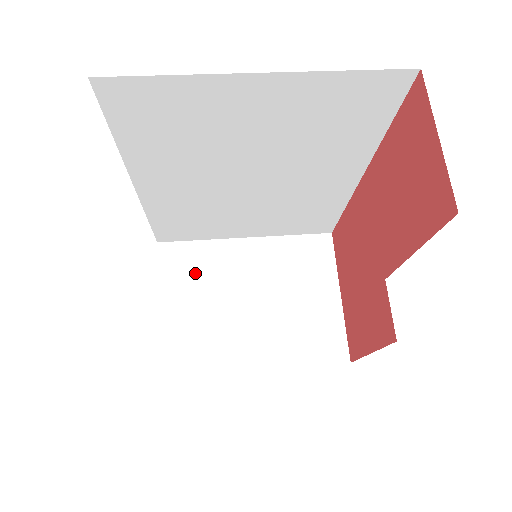
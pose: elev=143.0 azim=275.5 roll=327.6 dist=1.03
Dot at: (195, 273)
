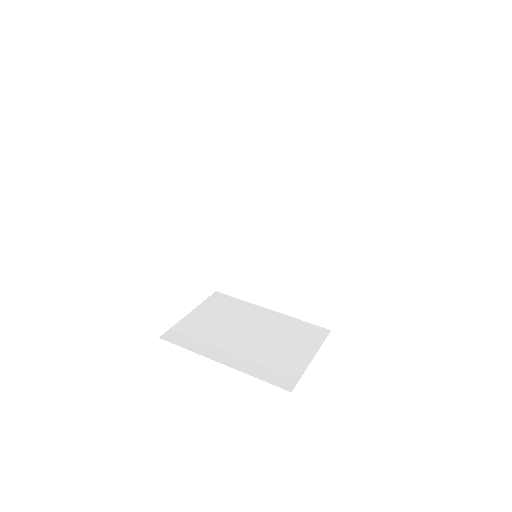
Dot at: (225, 310)
